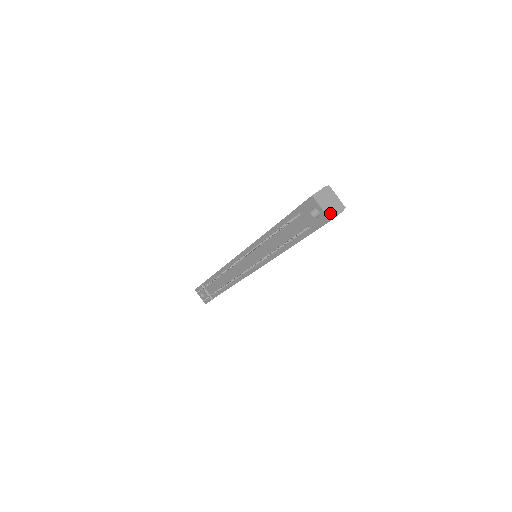
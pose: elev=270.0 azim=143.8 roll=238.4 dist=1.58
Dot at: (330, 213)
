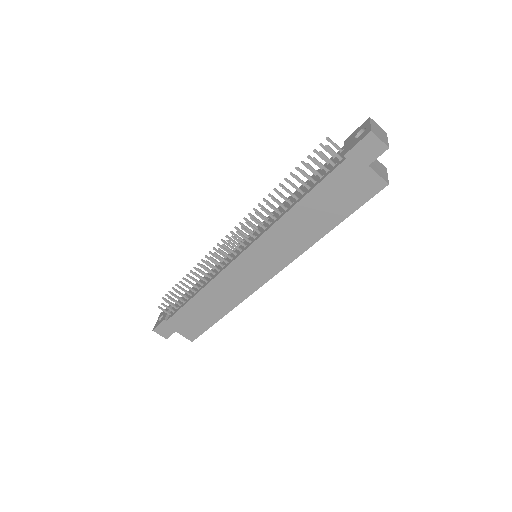
Dot at: (375, 132)
